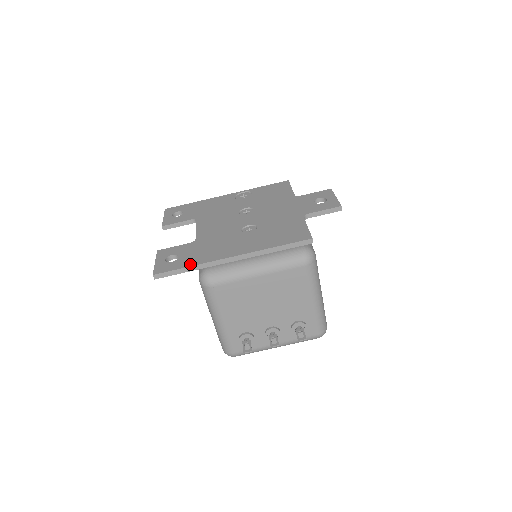
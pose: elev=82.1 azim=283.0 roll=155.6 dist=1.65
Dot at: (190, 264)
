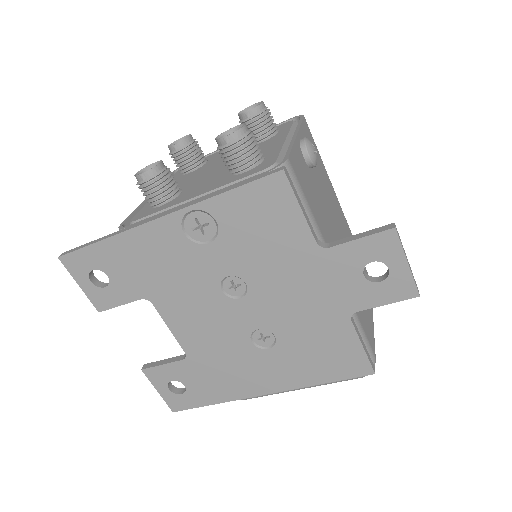
Dot at: (212, 402)
